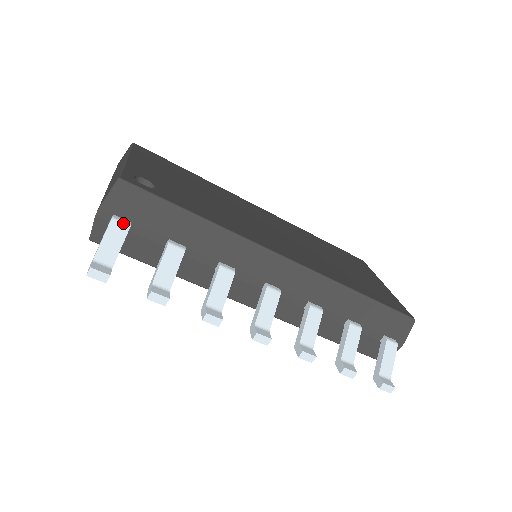
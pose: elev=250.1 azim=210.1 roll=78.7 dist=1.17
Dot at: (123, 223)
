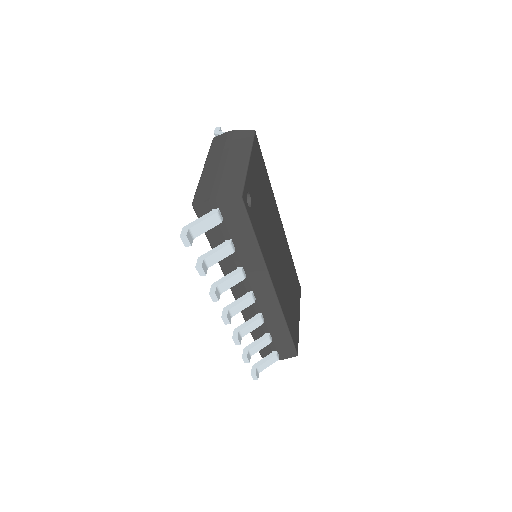
Dot at: (220, 218)
